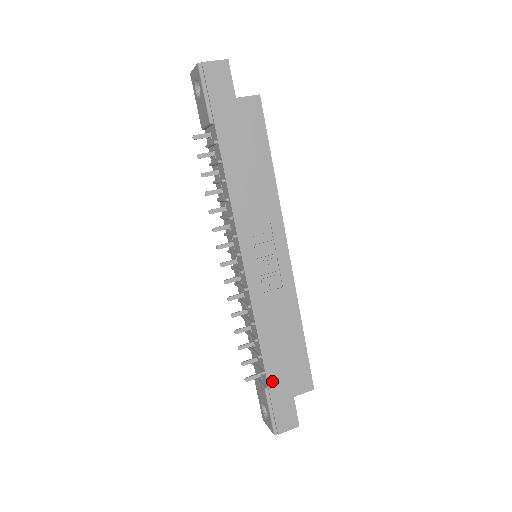
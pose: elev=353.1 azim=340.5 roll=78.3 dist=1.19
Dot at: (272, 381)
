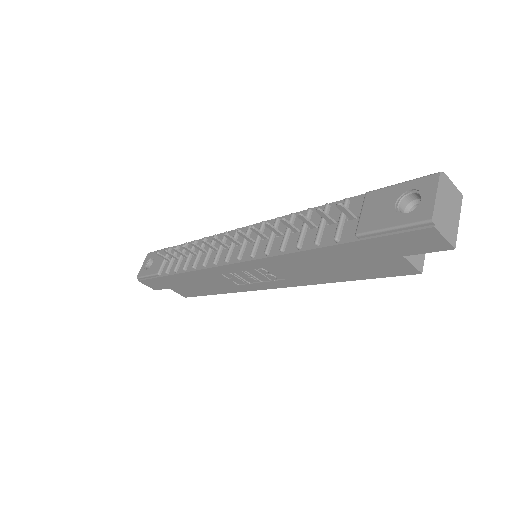
Dot at: (166, 279)
